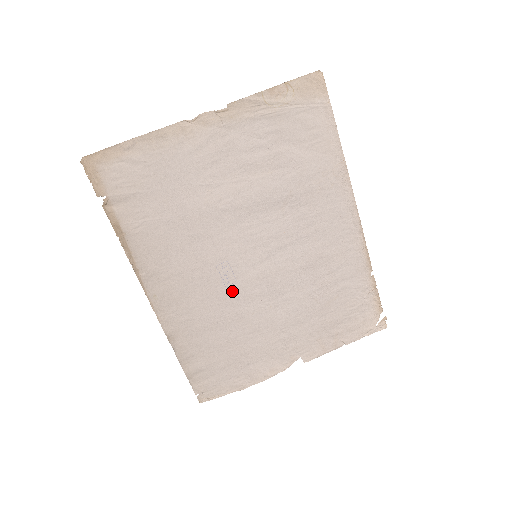
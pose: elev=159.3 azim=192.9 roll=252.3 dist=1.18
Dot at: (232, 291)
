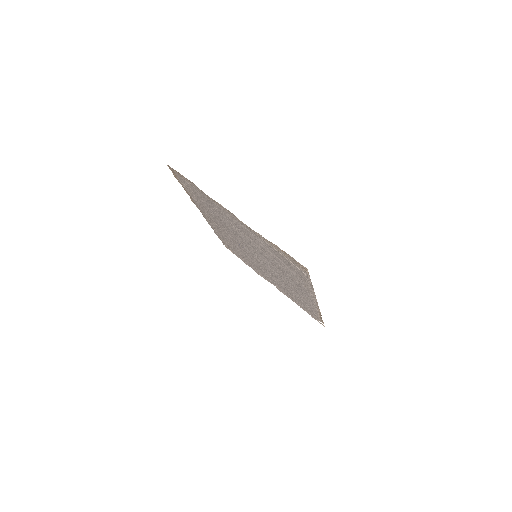
Dot at: (242, 249)
